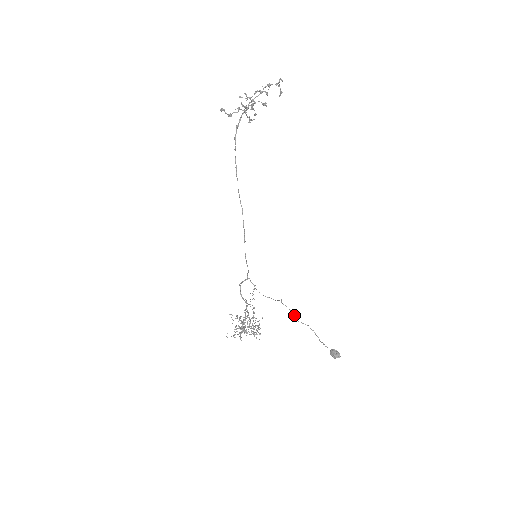
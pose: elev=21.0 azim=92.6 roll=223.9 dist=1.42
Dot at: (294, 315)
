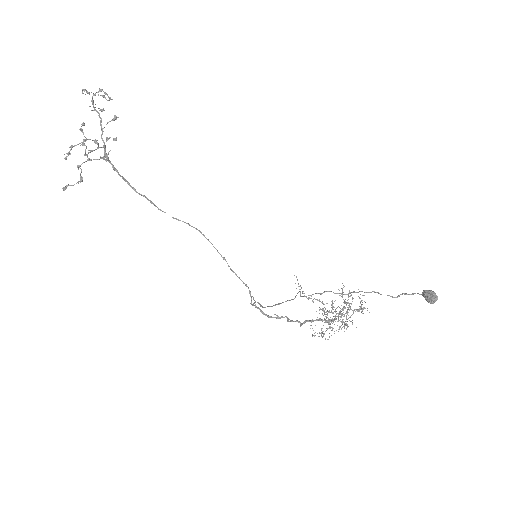
Dot at: occluded
